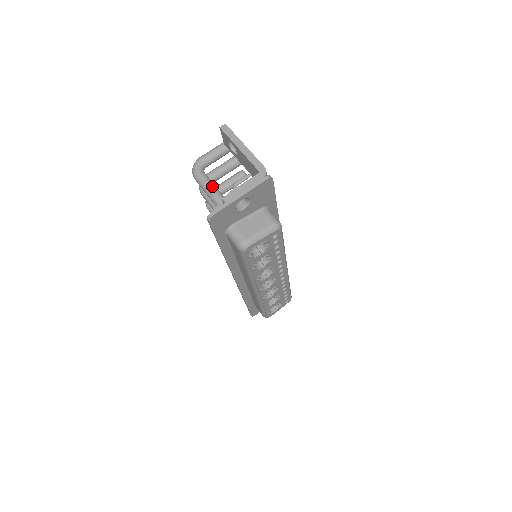
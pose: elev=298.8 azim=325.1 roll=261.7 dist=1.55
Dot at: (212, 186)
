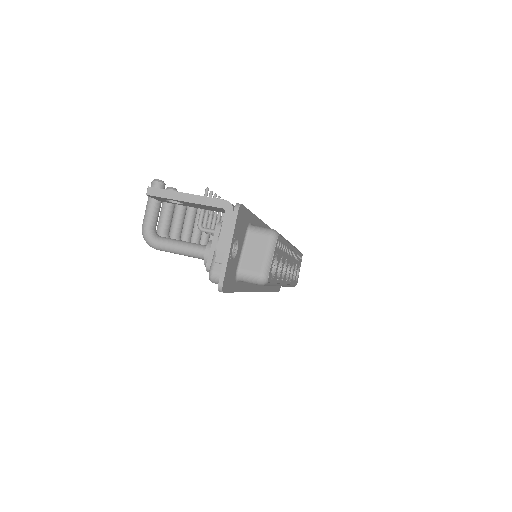
Dot at: (180, 245)
